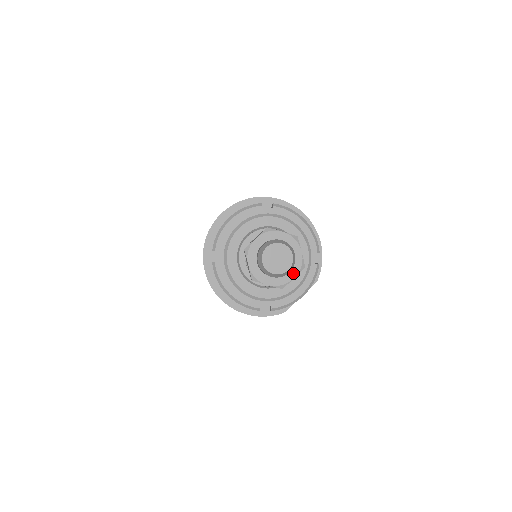
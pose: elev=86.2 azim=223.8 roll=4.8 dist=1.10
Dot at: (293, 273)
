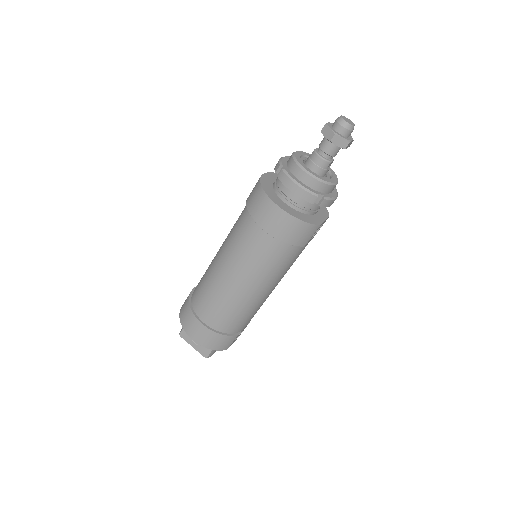
Dot at: (351, 139)
